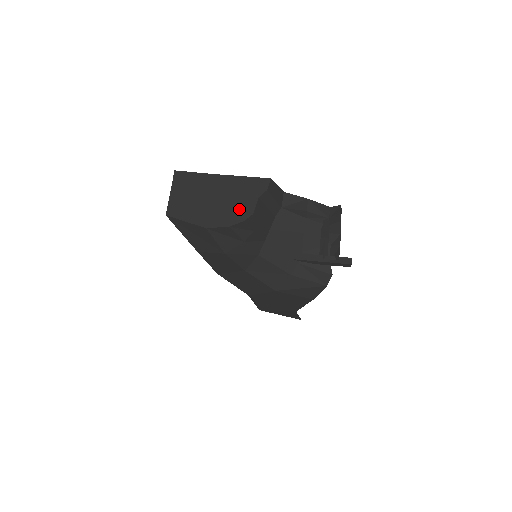
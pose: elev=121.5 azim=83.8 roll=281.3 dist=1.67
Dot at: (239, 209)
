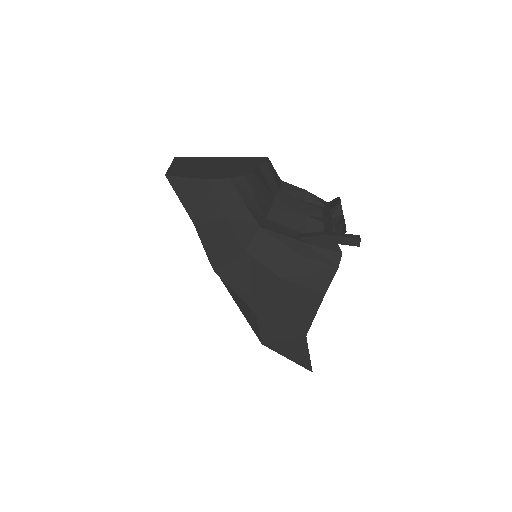
Dot at: (239, 170)
